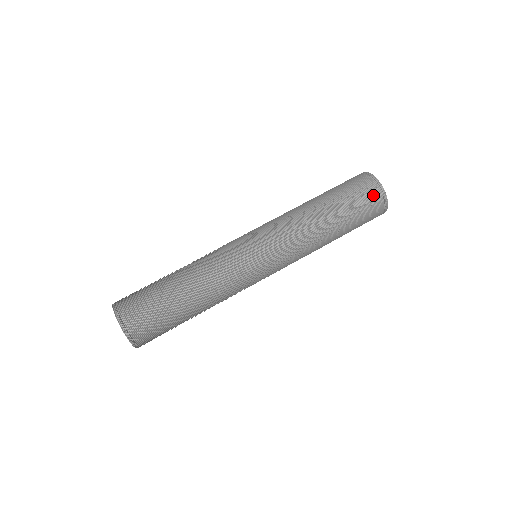
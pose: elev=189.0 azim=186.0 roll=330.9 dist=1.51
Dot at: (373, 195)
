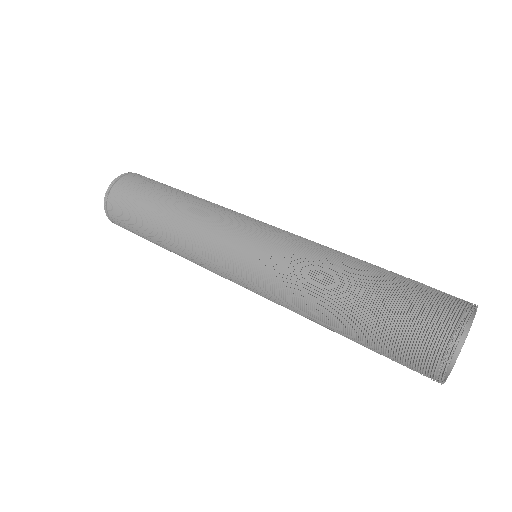
Dot at: (427, 343)
